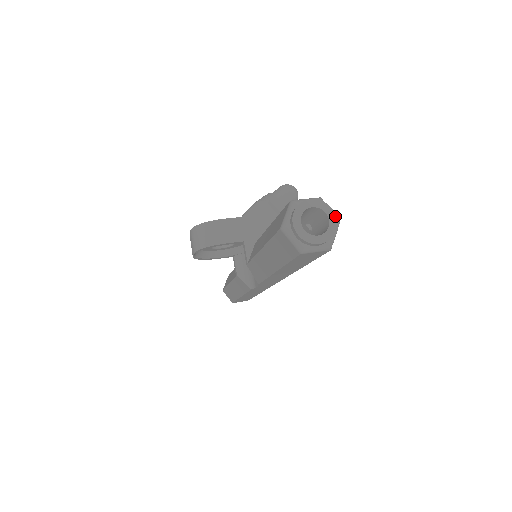
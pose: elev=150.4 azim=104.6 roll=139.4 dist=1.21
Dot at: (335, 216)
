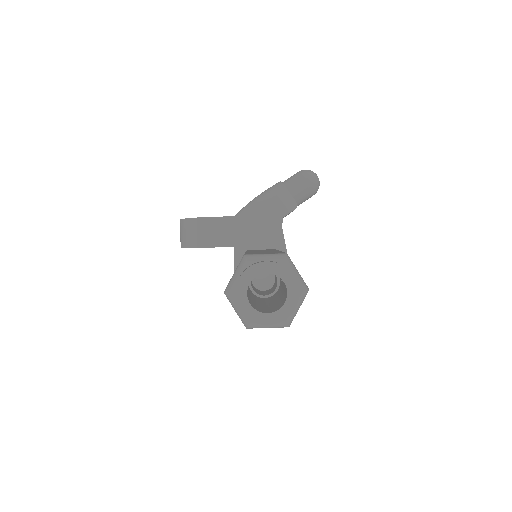
Dot at: (297, 288)
